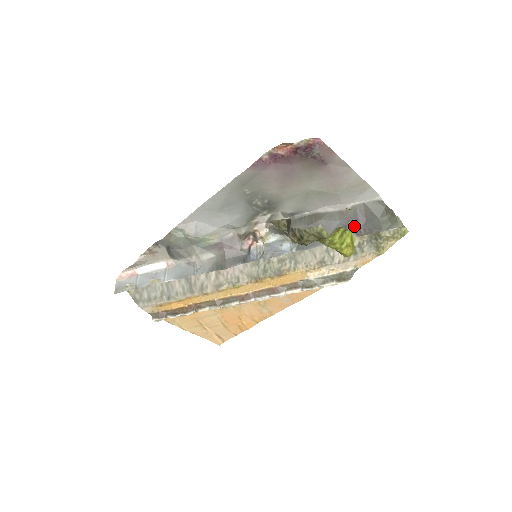
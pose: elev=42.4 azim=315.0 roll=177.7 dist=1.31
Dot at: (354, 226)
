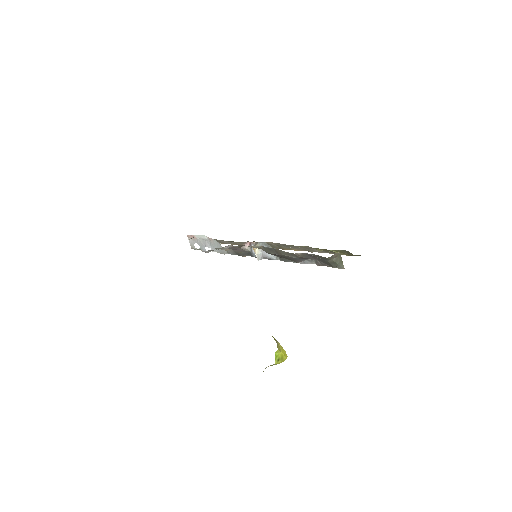
Dot at: (311, 259)
